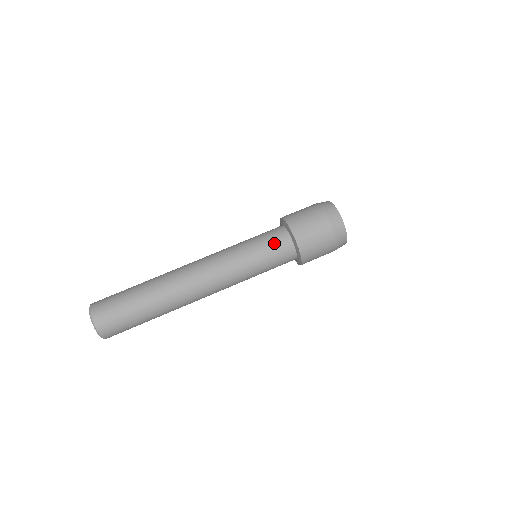
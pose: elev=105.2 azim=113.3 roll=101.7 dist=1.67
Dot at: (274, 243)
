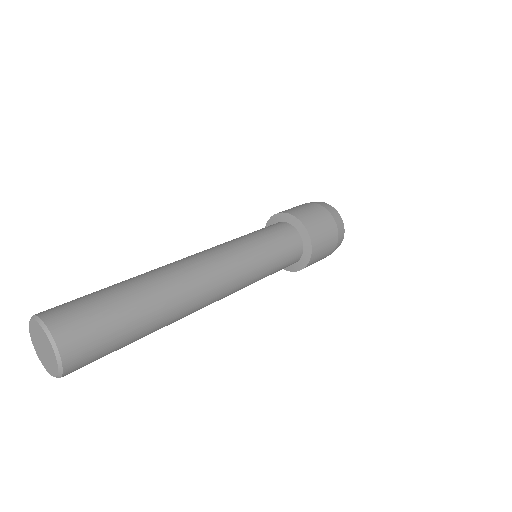
Dot at: (271, 227)
